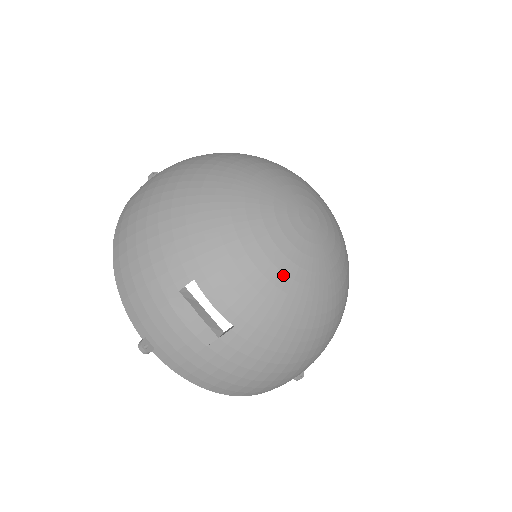
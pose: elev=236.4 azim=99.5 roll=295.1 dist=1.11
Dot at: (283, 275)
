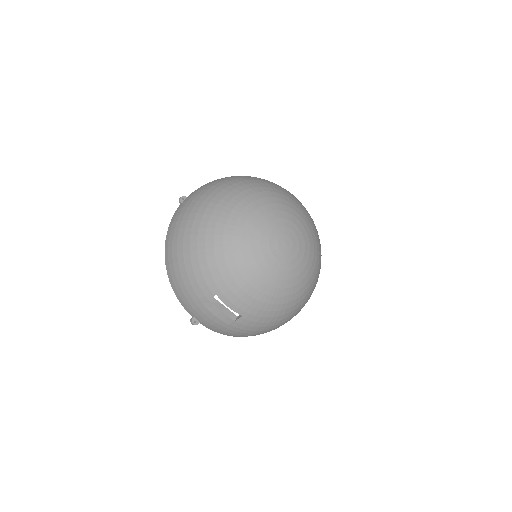
Dot at: (268, 287)
